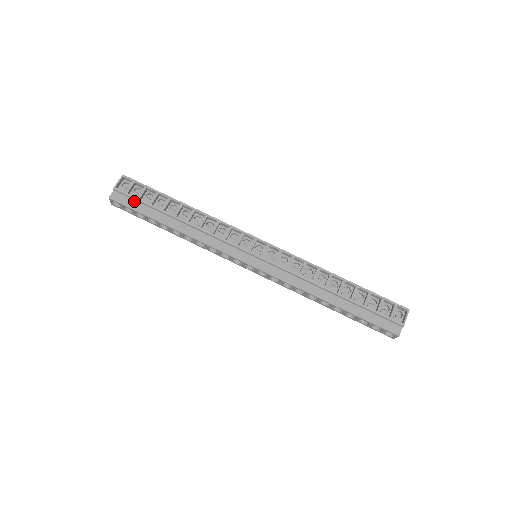
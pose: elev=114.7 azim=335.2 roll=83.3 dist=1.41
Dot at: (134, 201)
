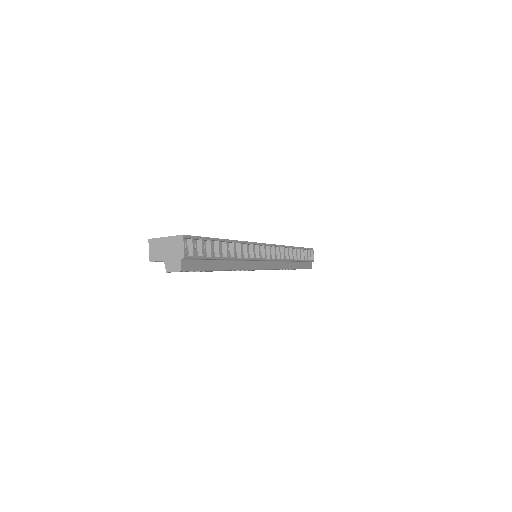
Dot at: (198, 261)
